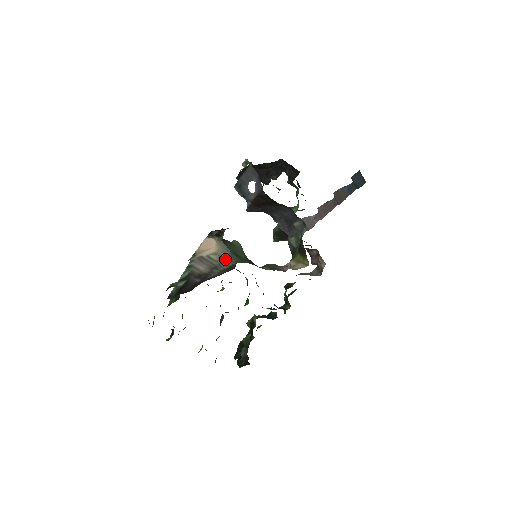
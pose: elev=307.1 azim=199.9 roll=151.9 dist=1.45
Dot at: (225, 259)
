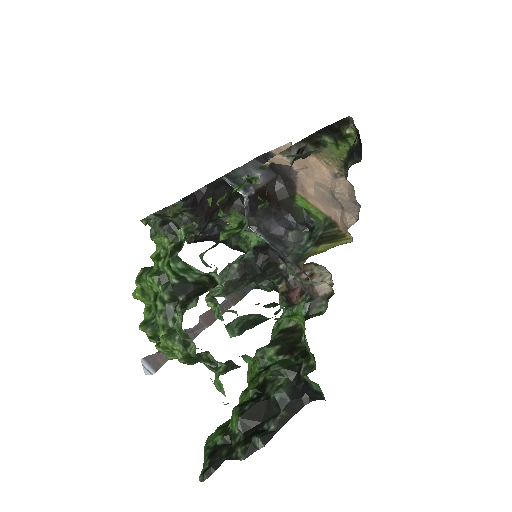
Dot at: occluded
